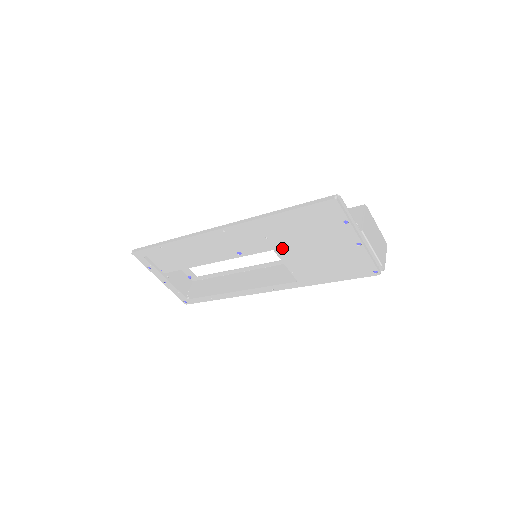
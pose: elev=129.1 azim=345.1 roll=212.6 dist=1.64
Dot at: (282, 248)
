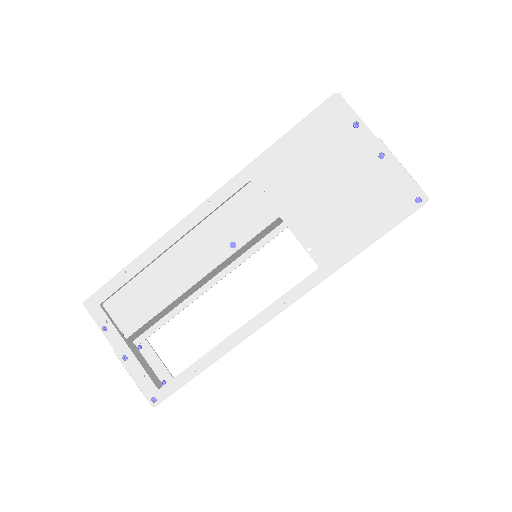
Dot at: (287, 204)
